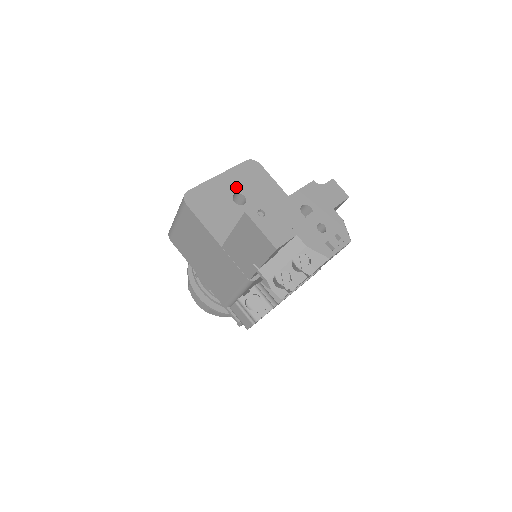
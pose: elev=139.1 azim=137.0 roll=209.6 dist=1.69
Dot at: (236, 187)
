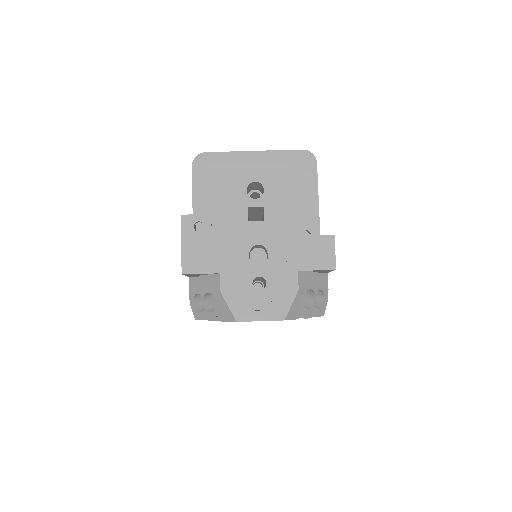
Dot at: (263, 175)
